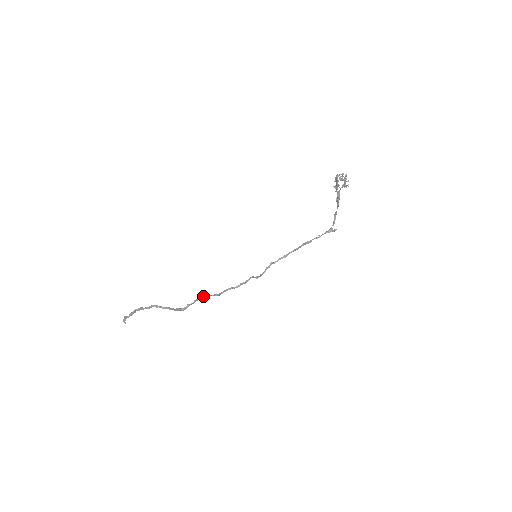
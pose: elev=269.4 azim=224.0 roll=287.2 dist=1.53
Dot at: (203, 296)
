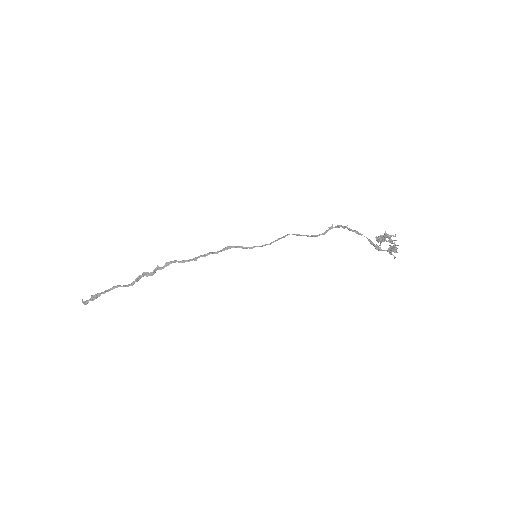
Dot at: (175, 262)
